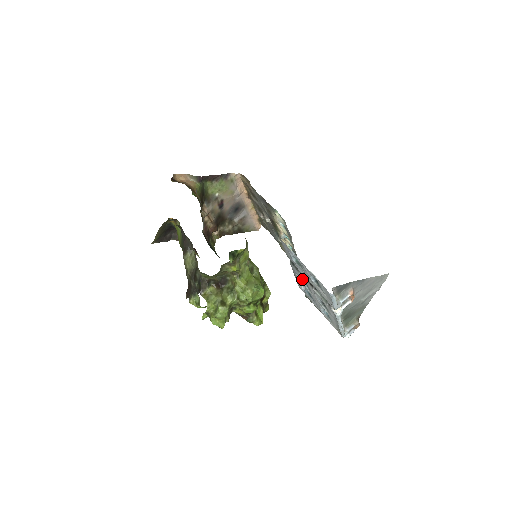
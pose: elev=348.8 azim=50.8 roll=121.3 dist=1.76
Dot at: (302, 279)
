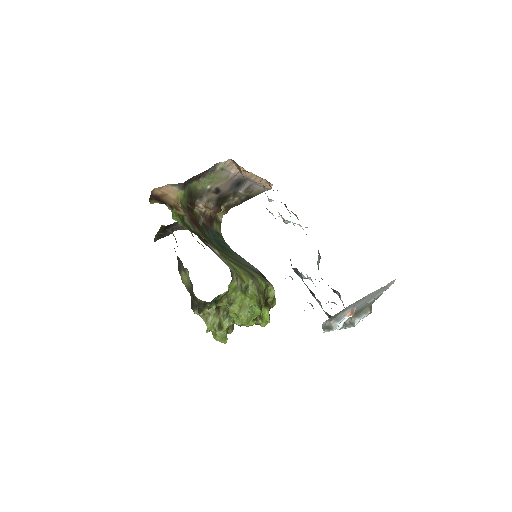
Dot at: occluded
